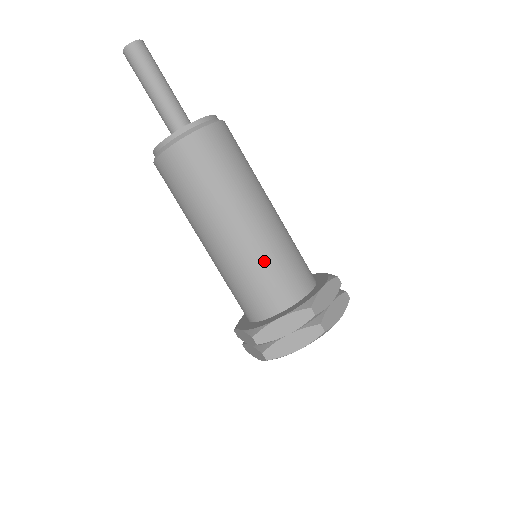
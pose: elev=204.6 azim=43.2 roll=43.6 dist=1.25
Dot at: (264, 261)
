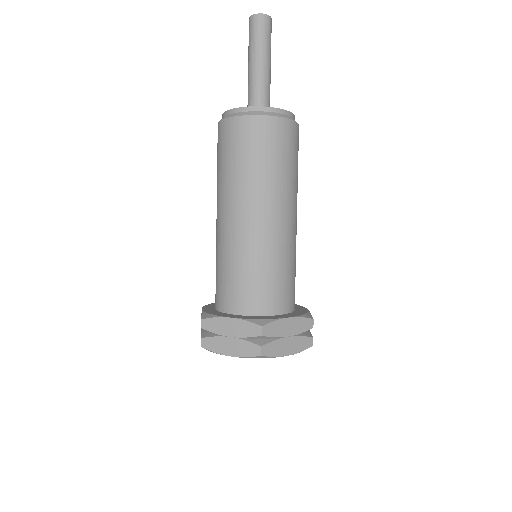
Dot at: (251, 261)
